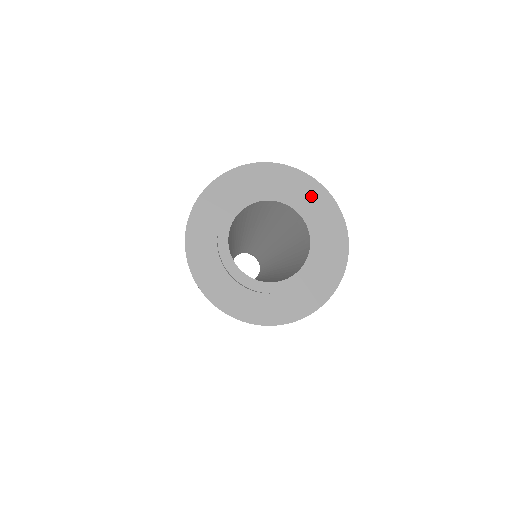
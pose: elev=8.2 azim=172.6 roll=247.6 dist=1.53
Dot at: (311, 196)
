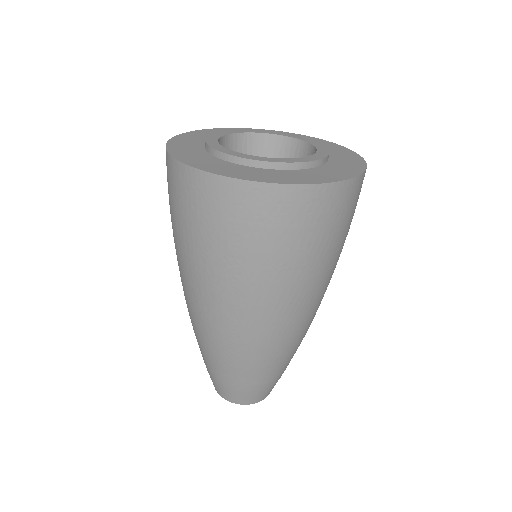
Dot at: occluded
